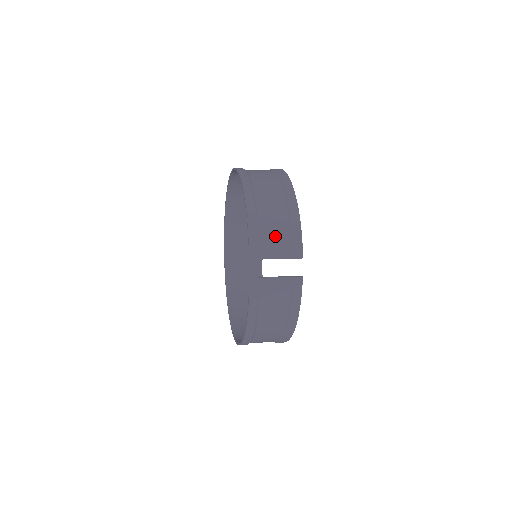
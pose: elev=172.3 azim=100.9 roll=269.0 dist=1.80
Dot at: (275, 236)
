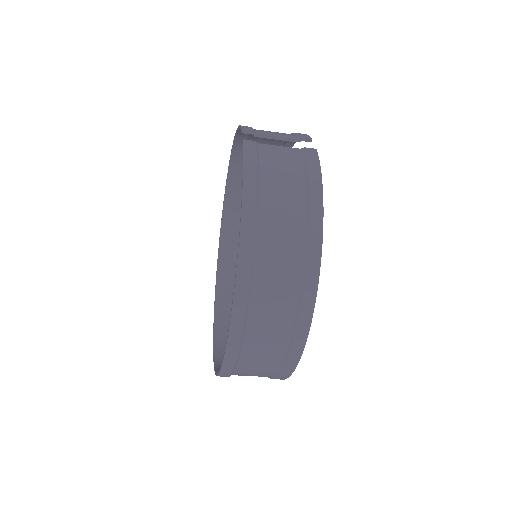
Dot at: occluded
